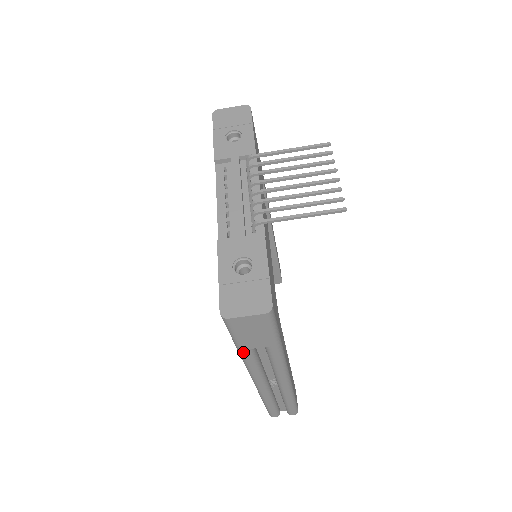
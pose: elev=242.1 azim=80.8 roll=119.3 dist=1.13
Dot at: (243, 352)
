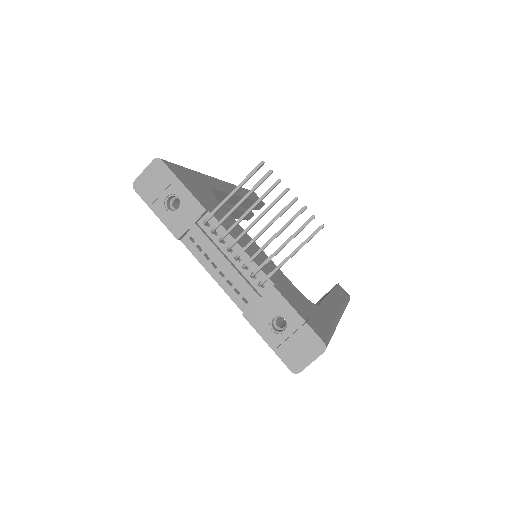
Dot at: occluded
